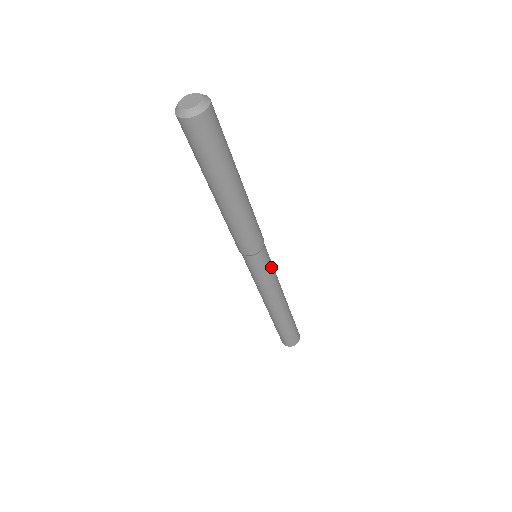
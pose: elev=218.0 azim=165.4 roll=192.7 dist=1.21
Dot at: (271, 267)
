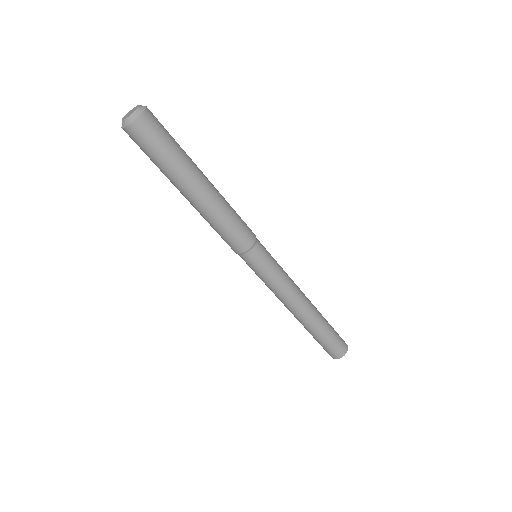
Dot at: (268, 273)
